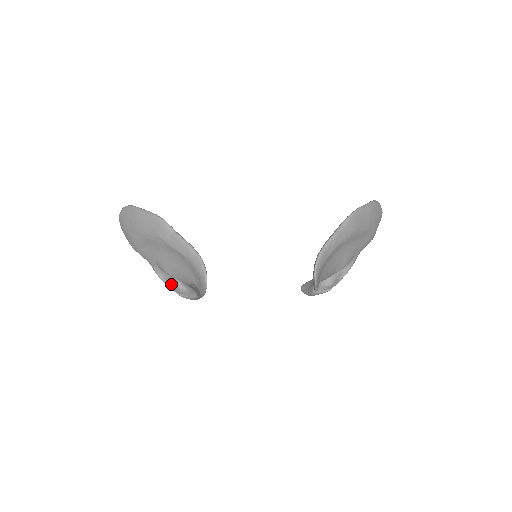
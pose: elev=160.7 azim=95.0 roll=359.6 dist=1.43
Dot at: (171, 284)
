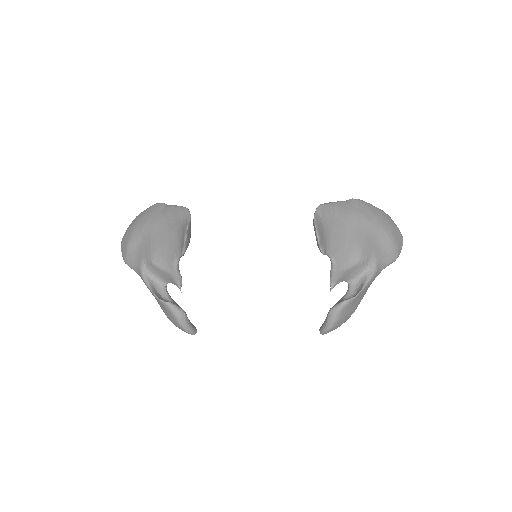
Dot at: (156, 292)
